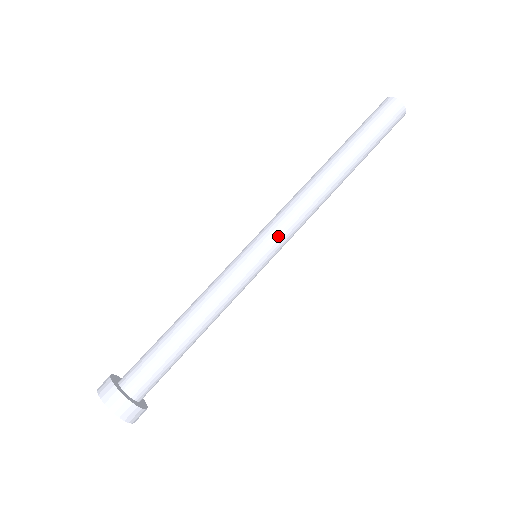
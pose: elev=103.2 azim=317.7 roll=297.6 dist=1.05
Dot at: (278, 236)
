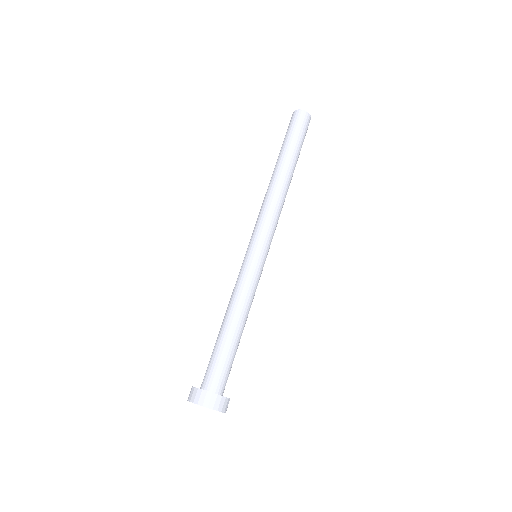
Dot at: (269, 236)
